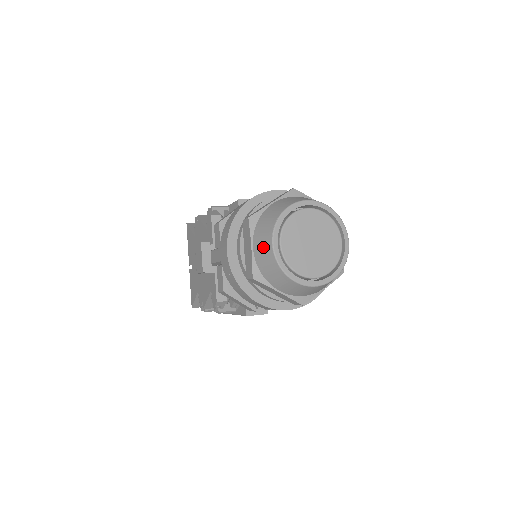
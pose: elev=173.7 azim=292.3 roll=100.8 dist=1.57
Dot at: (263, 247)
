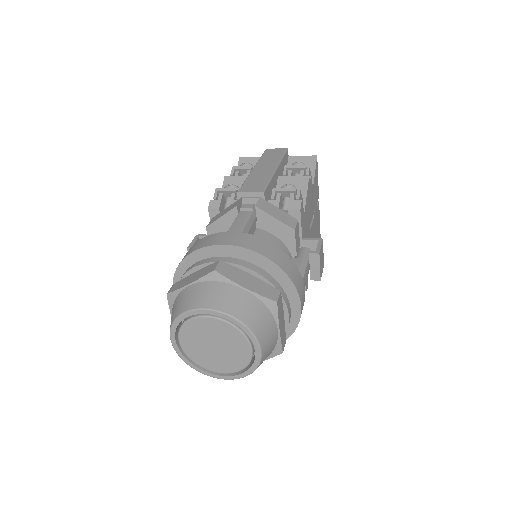
Dot at: occluded
